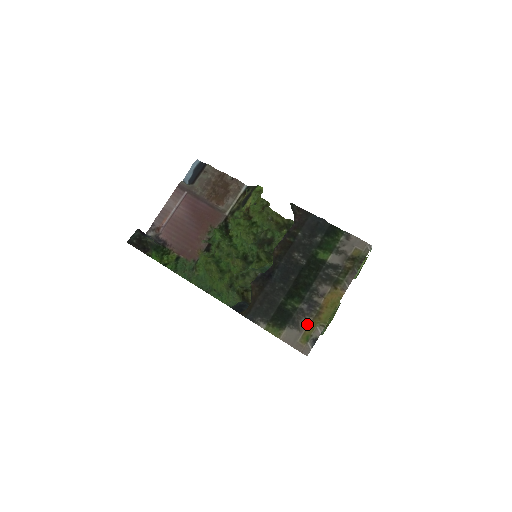
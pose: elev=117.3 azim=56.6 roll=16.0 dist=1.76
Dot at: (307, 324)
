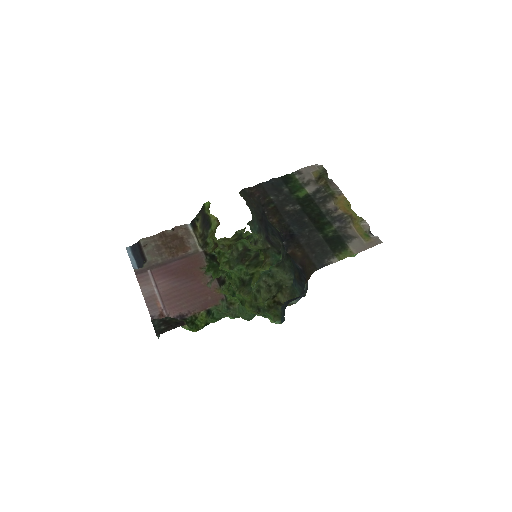
Dot at: (354, 229)
